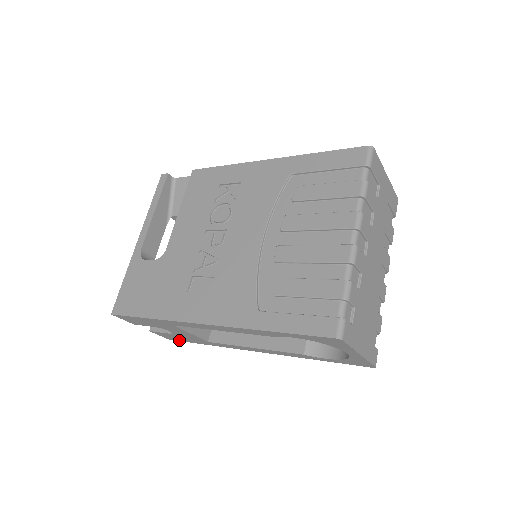
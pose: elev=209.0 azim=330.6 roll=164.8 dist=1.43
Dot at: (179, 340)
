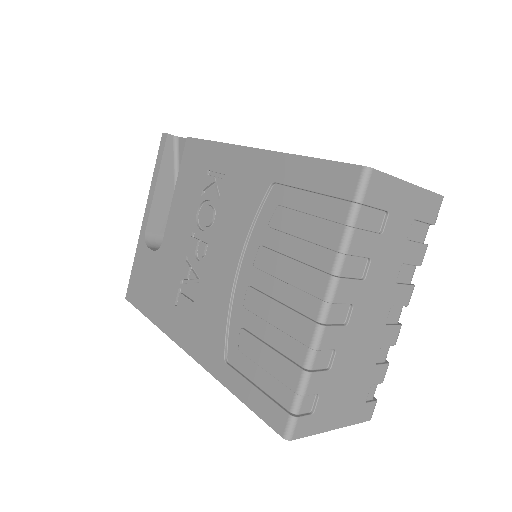
Dot at: occluded
